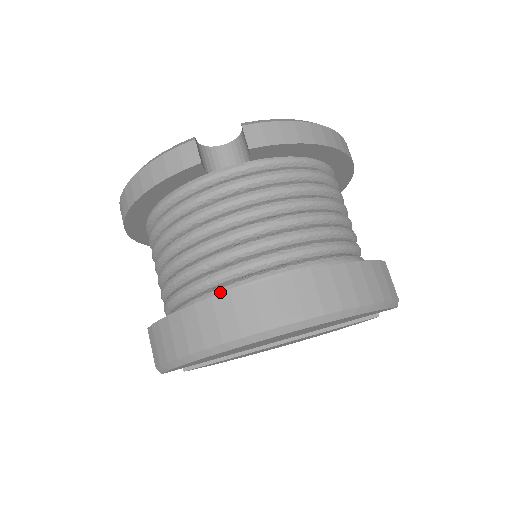
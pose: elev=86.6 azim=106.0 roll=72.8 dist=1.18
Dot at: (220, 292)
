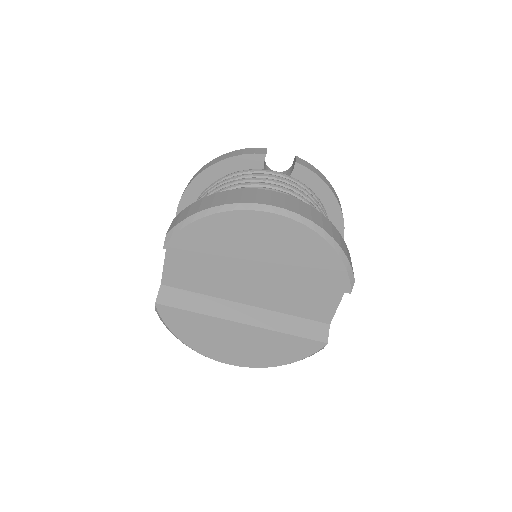
Dot at: occluded
